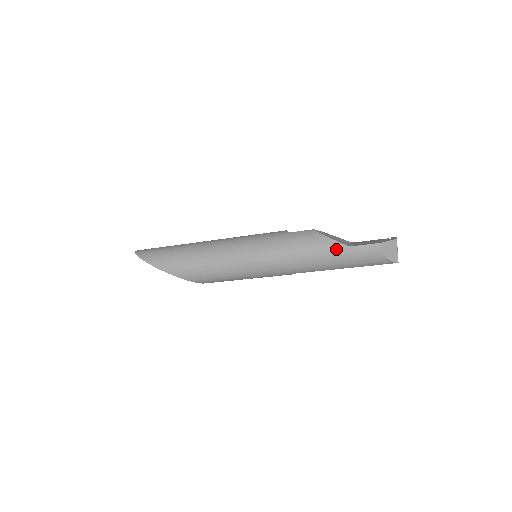
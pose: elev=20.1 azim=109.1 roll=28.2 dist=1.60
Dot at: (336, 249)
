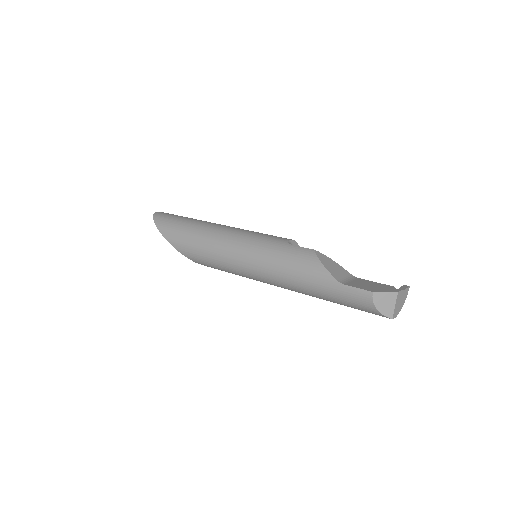
Dot at: (326, 281)
